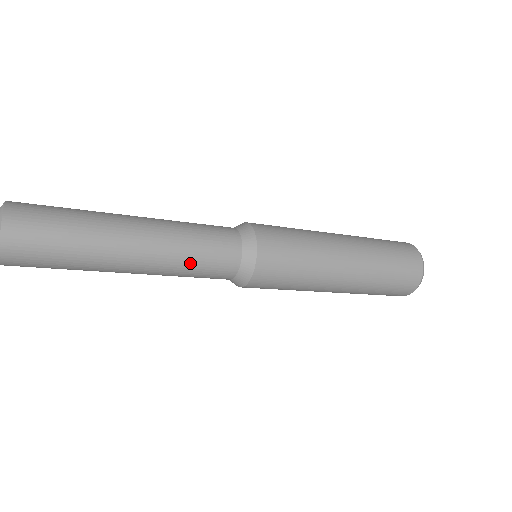
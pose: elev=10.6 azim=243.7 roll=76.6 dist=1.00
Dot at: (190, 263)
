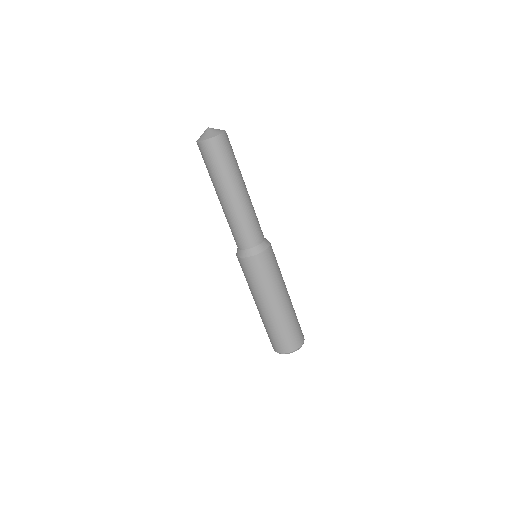
Dot at: (243, 222)
